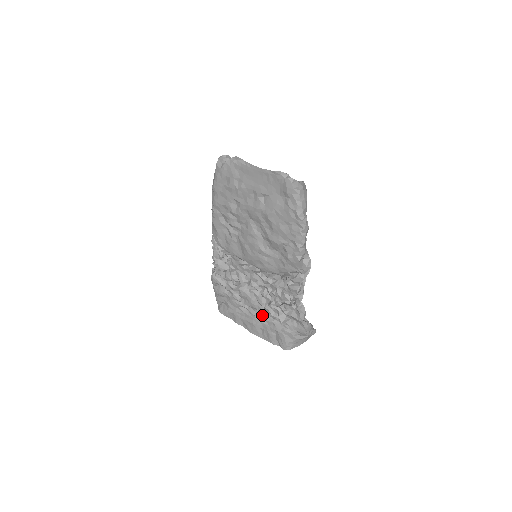
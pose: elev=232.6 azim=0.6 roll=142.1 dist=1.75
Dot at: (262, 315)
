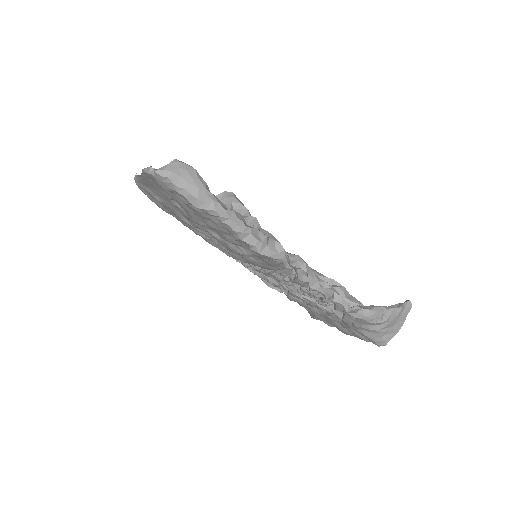
Dot at: (329, 313)
